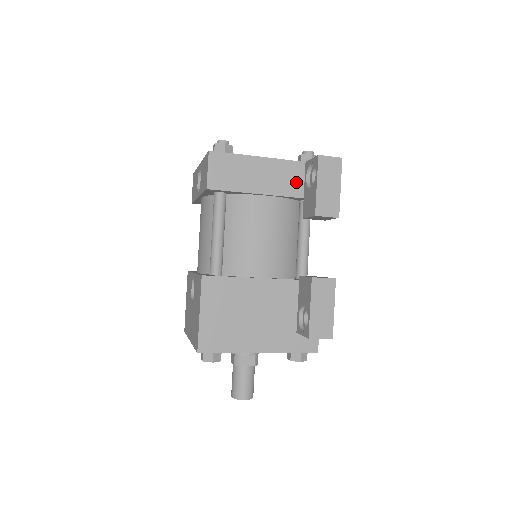
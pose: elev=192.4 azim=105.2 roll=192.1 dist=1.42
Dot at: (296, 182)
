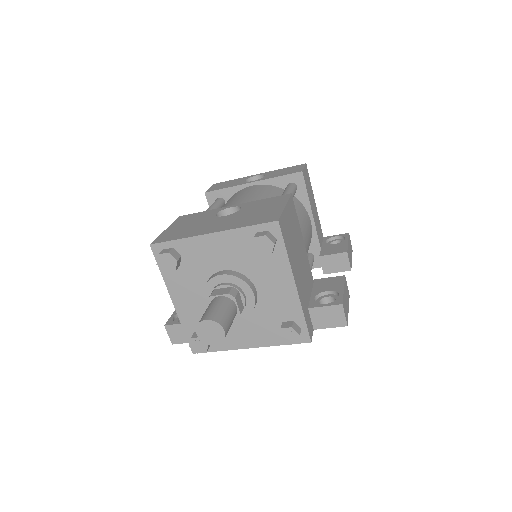
Dot at: (320, 237)
